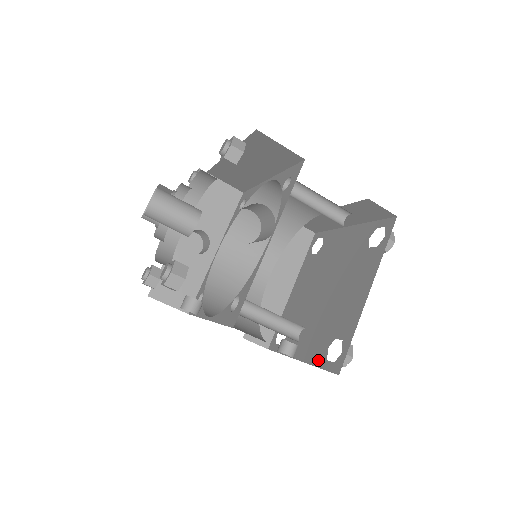
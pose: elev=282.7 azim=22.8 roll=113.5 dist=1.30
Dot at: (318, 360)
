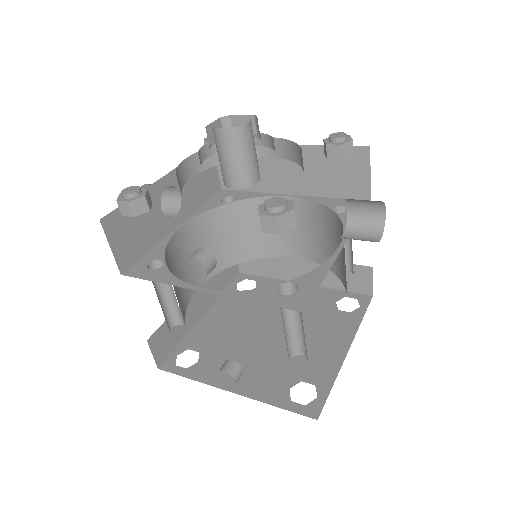
Dot at: (274, 398)
